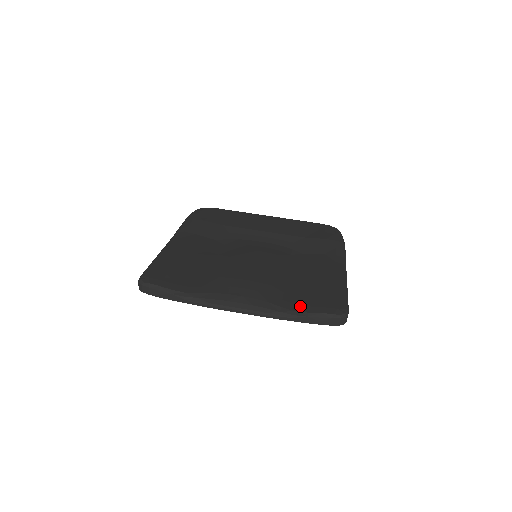
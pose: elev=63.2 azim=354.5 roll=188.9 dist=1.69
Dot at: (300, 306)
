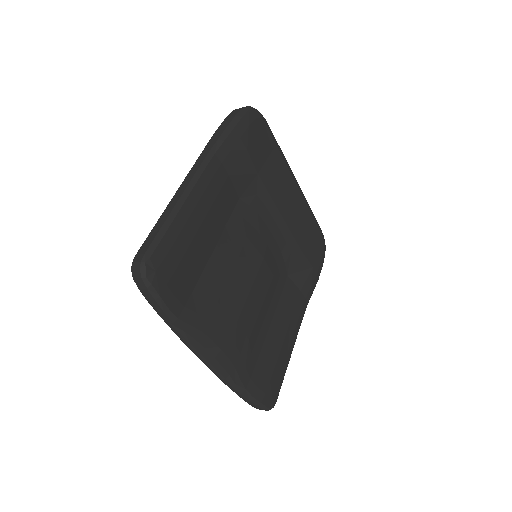
Dot at: (253, 384)
